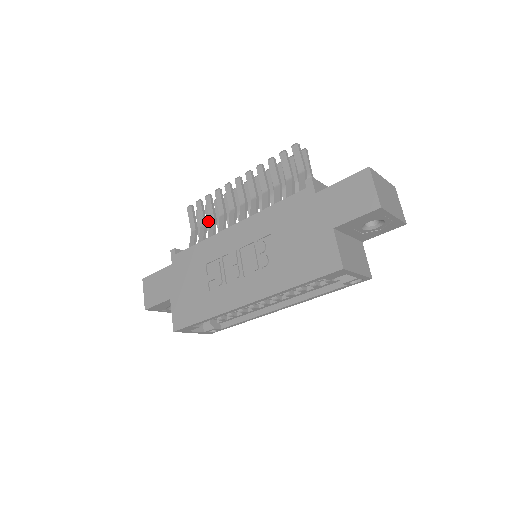
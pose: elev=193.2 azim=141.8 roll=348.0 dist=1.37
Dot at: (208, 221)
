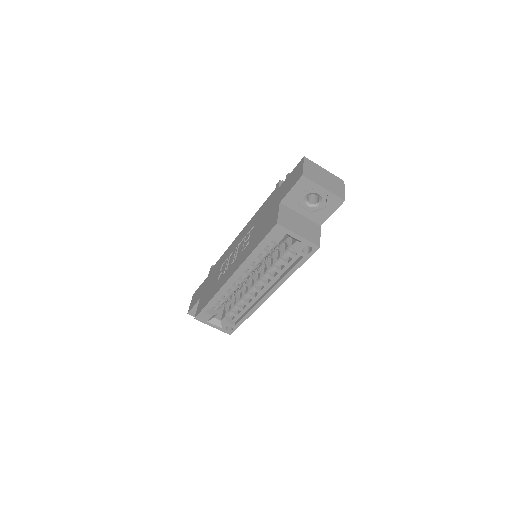
Dot at: occluded
